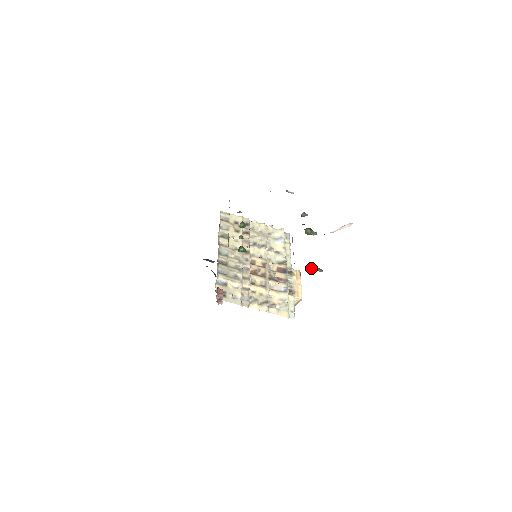
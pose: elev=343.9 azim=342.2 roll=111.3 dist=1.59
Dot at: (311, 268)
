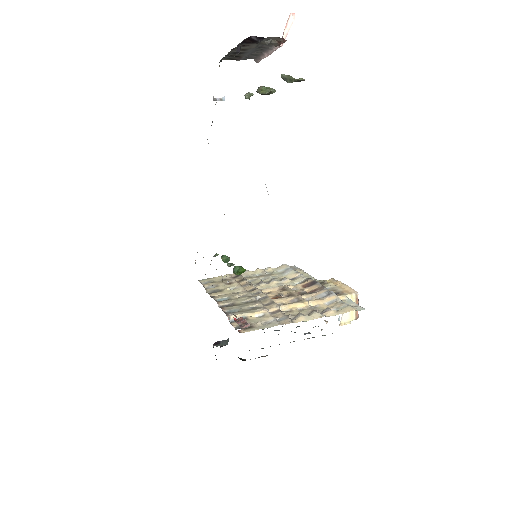
Dot at: (284, 75)
